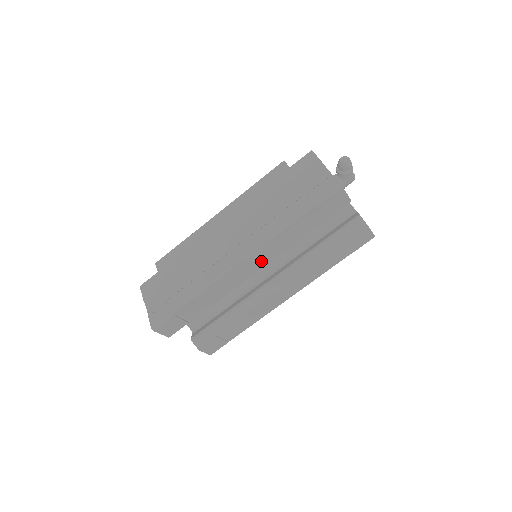
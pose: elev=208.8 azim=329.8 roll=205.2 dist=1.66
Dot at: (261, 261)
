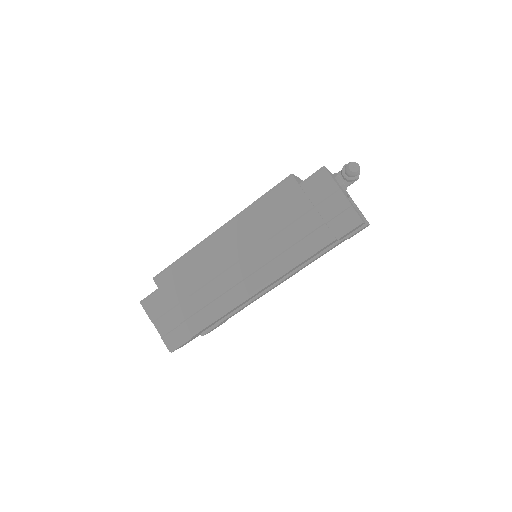
Dot at: (274, 282)
